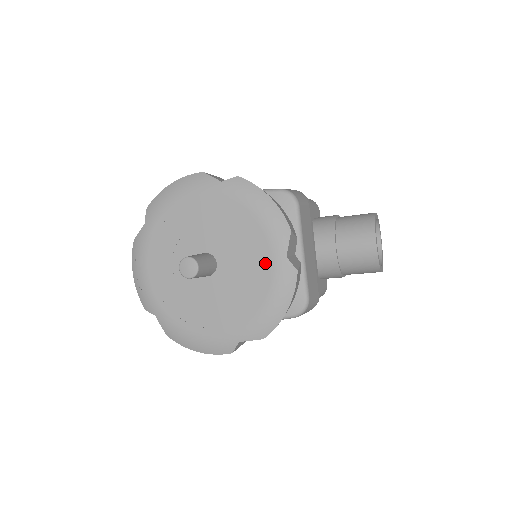
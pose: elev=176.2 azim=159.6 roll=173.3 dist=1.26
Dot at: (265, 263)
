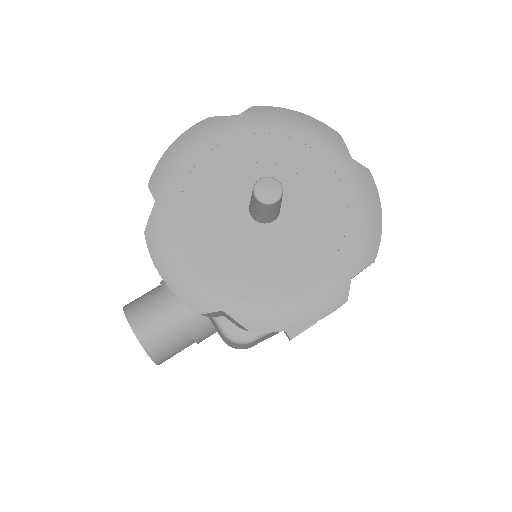
Dot at: (334, 174)
